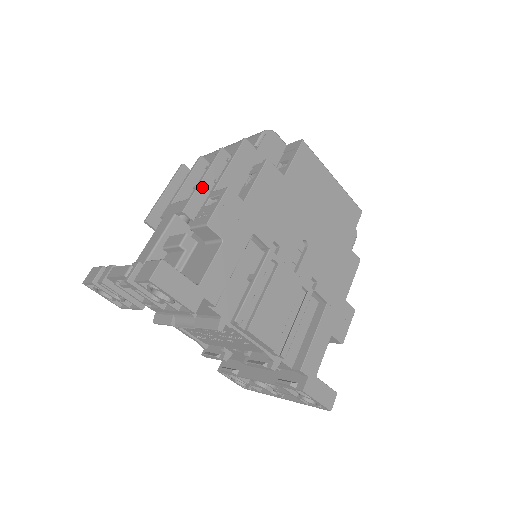
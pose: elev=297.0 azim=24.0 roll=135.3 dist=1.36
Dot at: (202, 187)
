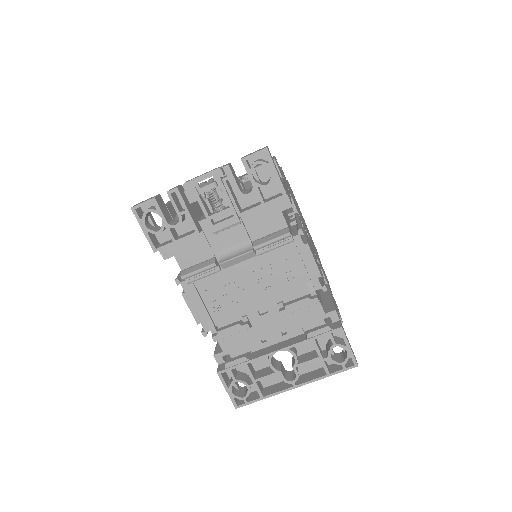
Dot at: occluded
